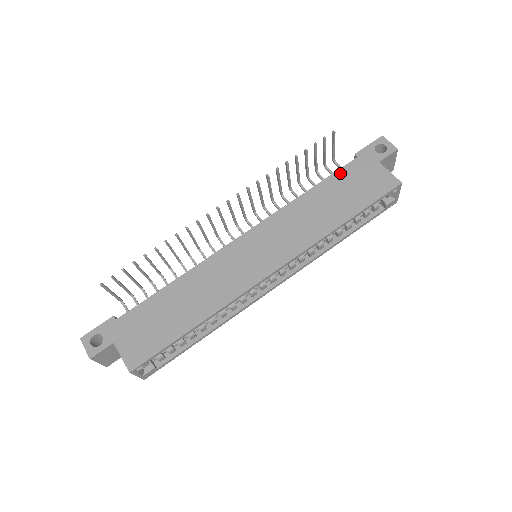
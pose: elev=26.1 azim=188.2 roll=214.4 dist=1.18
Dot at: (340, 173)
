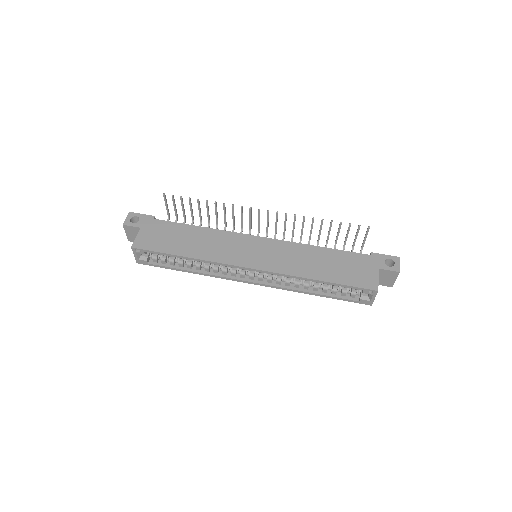
Dot at: (349, 254)
